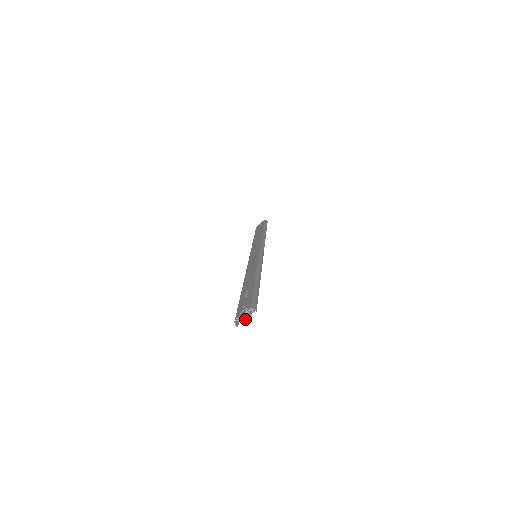
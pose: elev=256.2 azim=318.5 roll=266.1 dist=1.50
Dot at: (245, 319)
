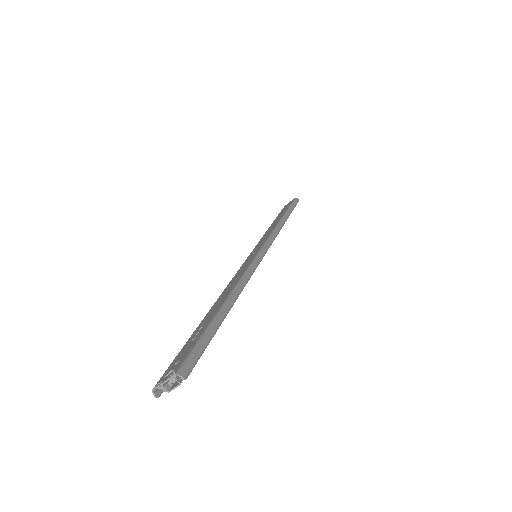
Dot at: (172, 386)
